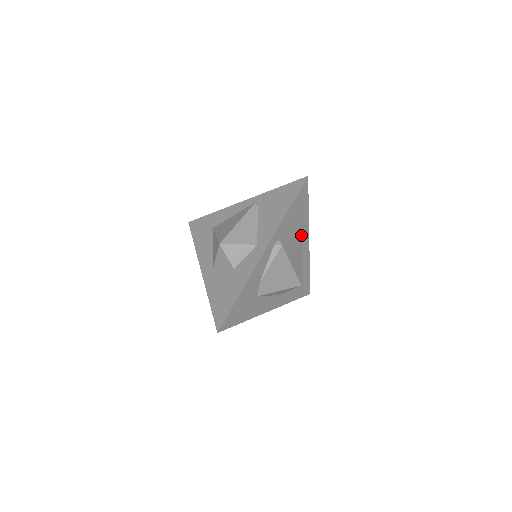
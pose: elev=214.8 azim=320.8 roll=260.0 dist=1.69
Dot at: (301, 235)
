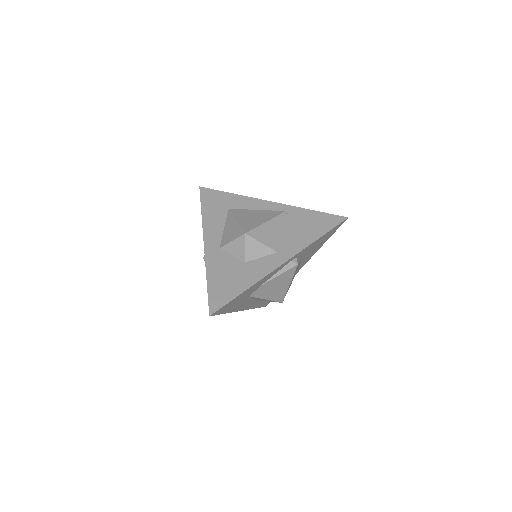
Dot at: (305, 260)
